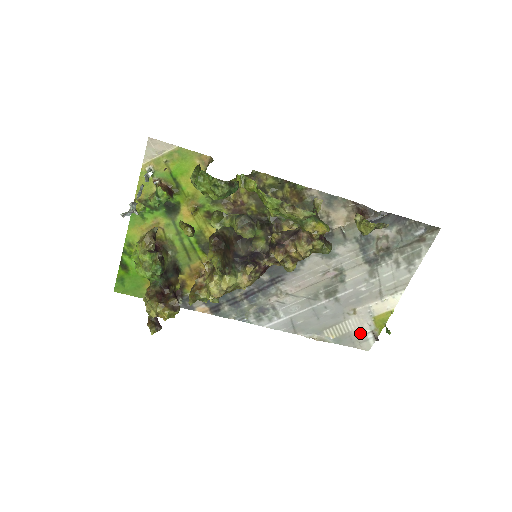
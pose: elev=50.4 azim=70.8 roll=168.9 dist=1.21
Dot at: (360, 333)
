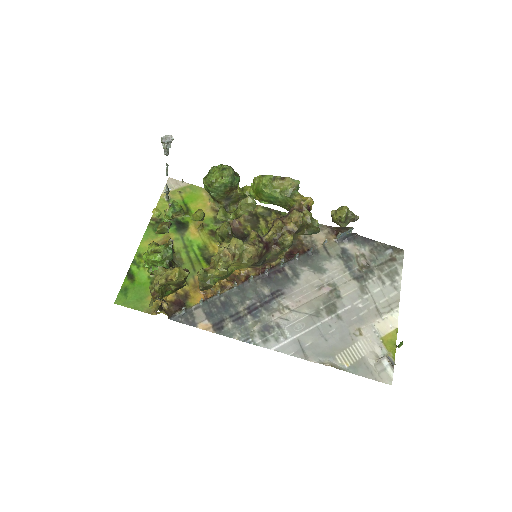
Dot at: (374, 358)
